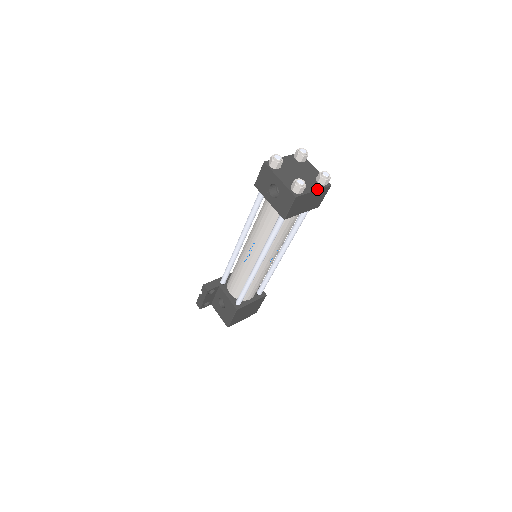
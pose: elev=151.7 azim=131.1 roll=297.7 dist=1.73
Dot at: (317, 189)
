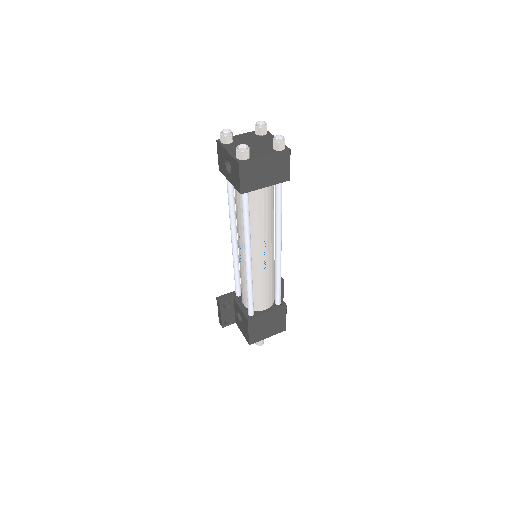
Dot at: (269, 154)
